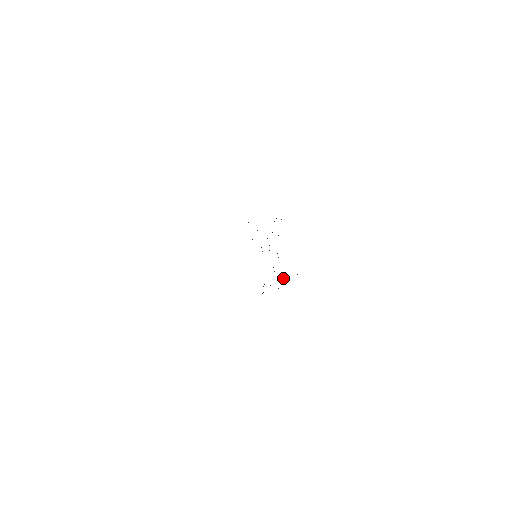
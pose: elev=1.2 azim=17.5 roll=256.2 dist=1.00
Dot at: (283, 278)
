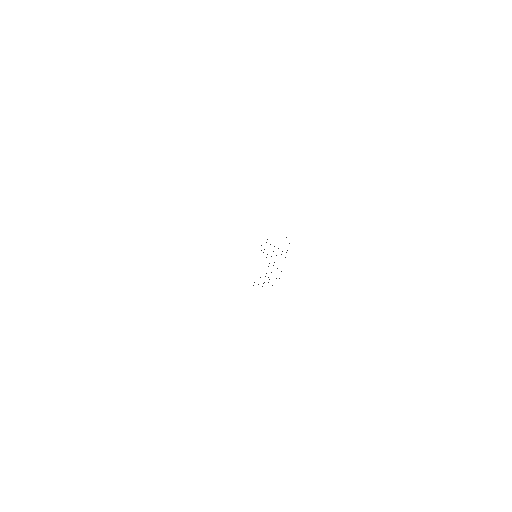
Dot at: (268, 282)
